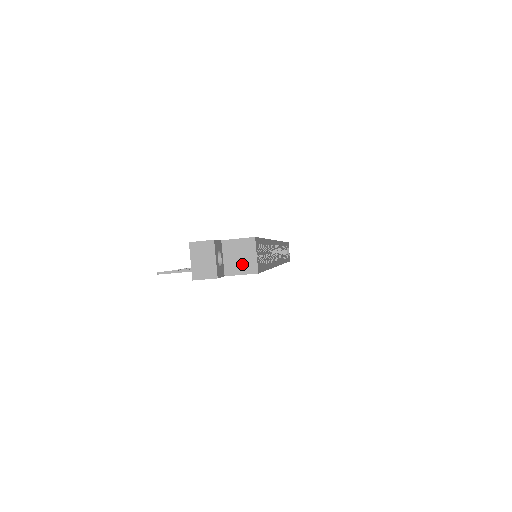
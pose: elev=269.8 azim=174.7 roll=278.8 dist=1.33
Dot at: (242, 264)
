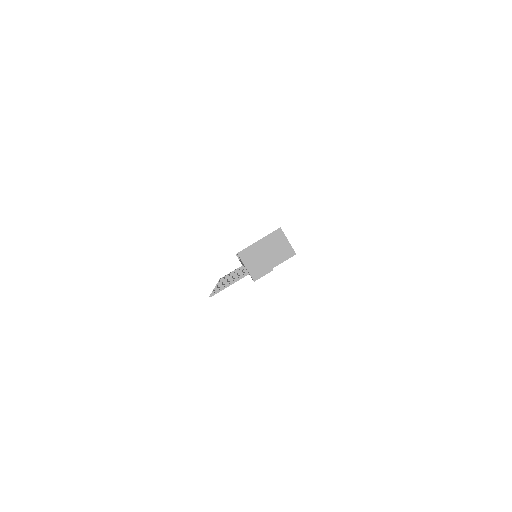
Dot at: (280, 253)
